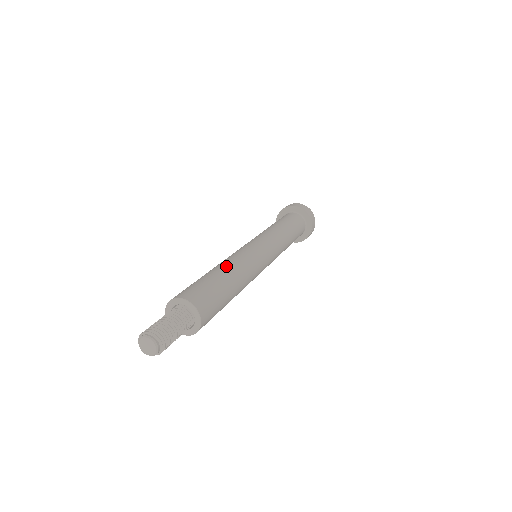
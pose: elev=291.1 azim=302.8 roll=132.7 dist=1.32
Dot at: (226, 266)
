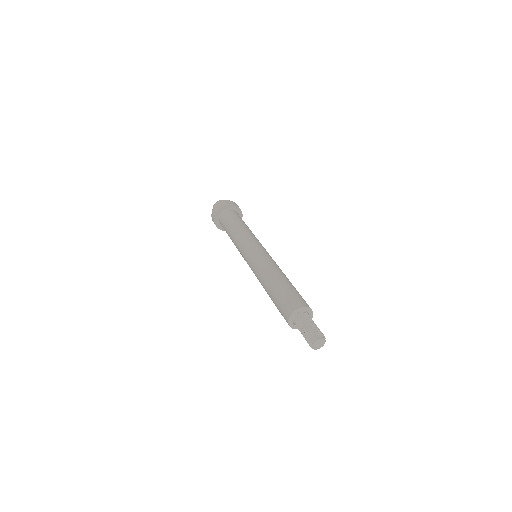
Dot at: (274, 275)
